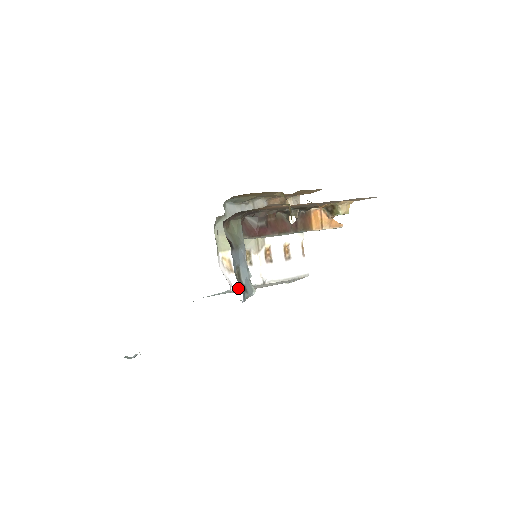
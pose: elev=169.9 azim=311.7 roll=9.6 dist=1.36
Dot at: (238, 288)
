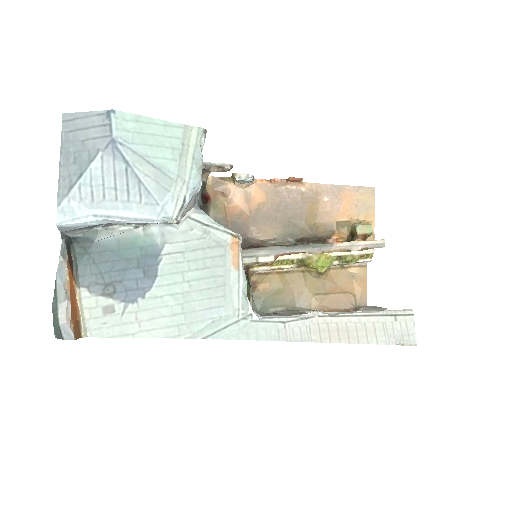
Dot at: (272, 318)
